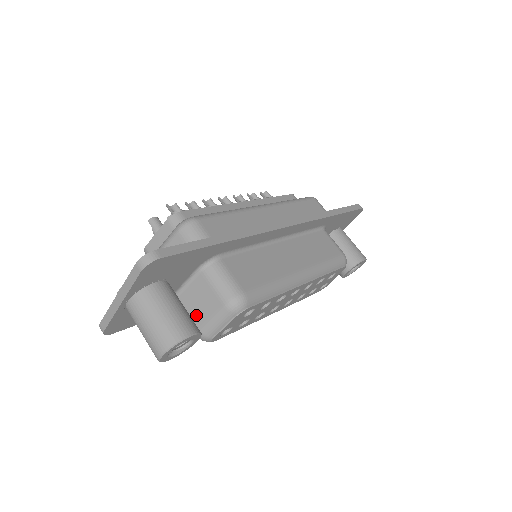
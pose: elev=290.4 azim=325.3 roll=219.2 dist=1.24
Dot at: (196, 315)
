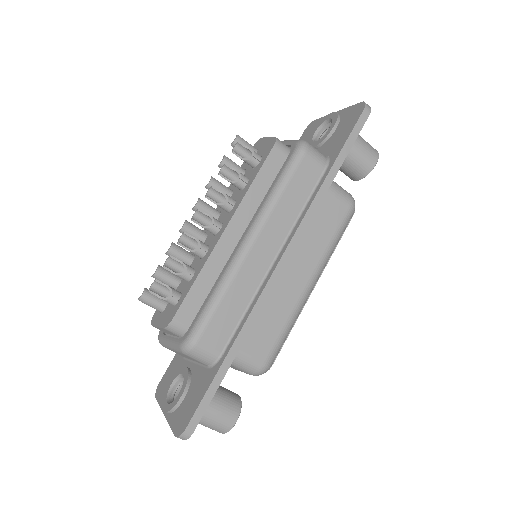
Dot at: occluded
